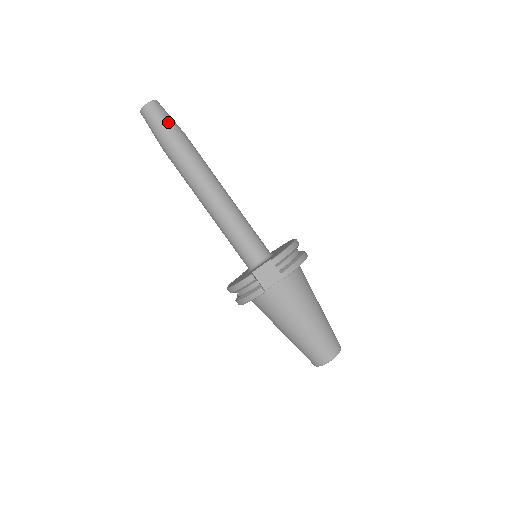
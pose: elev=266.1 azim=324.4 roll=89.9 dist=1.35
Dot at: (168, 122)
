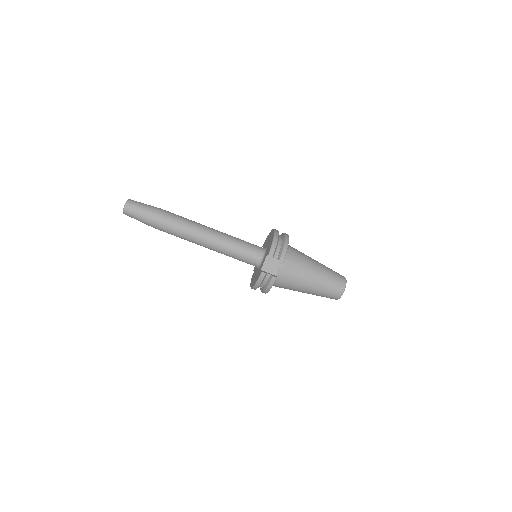
Dot at: (146, 209)
